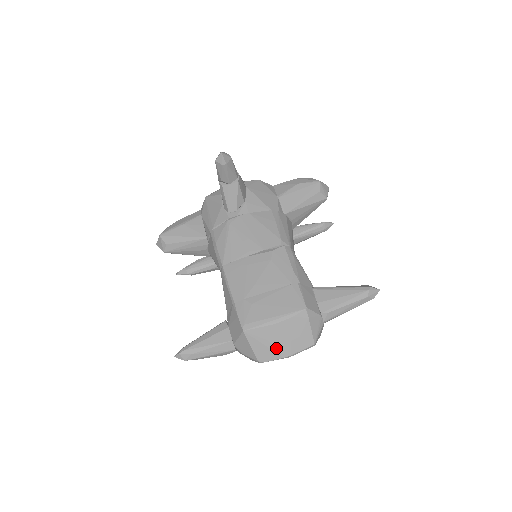
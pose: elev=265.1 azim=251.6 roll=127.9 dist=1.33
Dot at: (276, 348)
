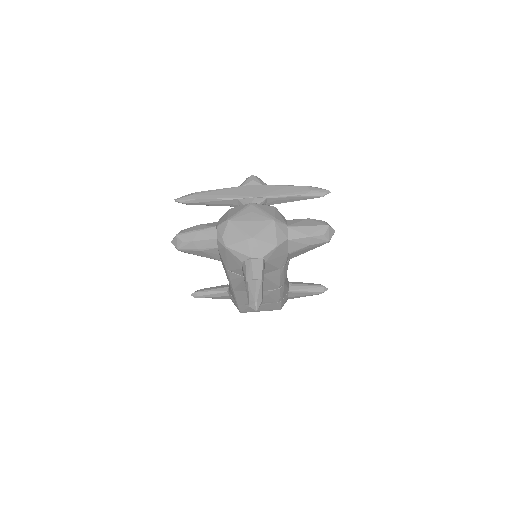
Dot at: occluded
